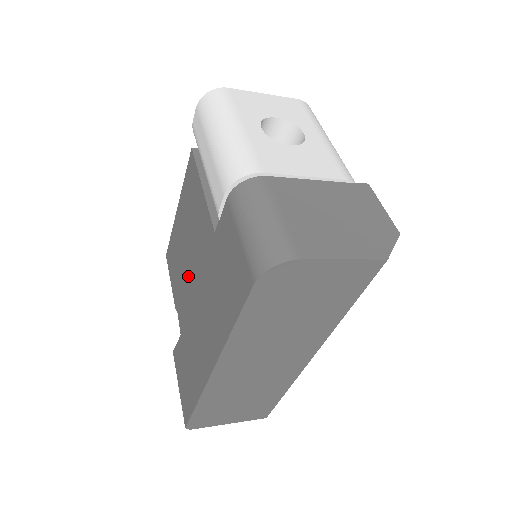
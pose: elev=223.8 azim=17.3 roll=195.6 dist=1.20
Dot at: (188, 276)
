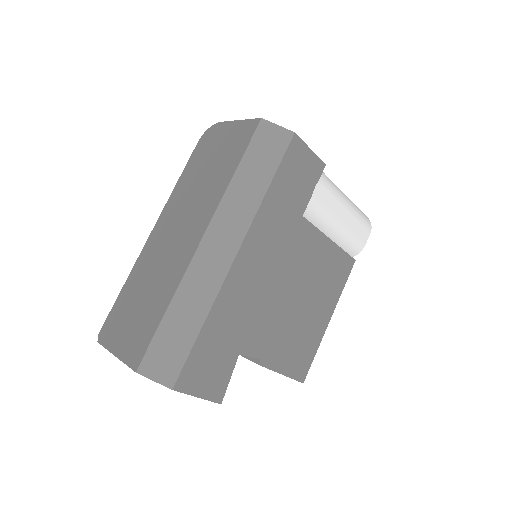
Dot at: occluded
